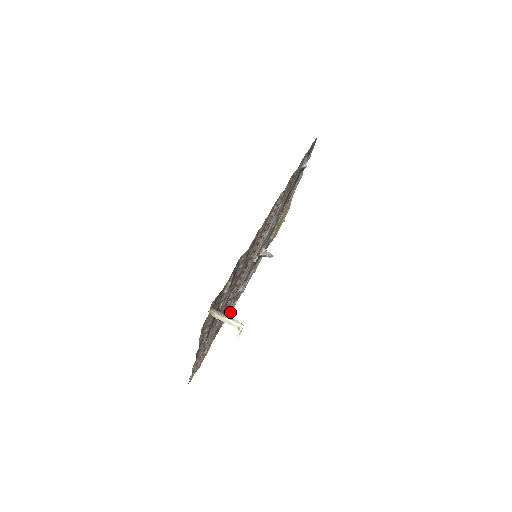
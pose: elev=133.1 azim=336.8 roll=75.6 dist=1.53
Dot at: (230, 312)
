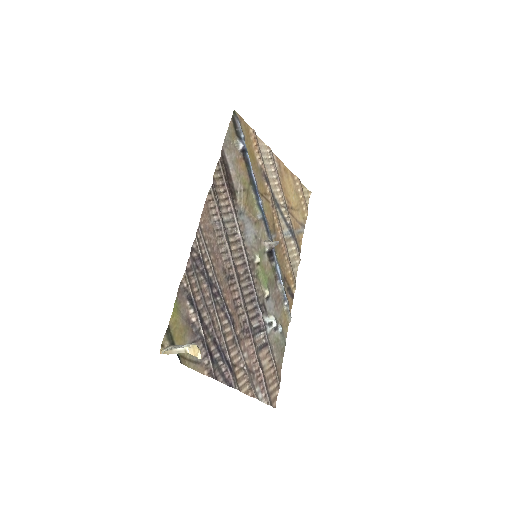
Dot at: (288, 315)
